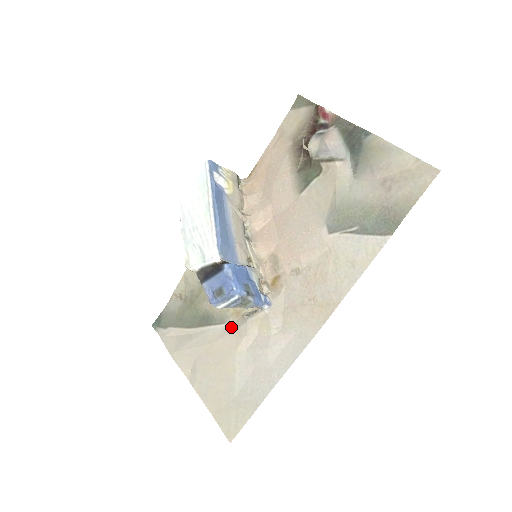
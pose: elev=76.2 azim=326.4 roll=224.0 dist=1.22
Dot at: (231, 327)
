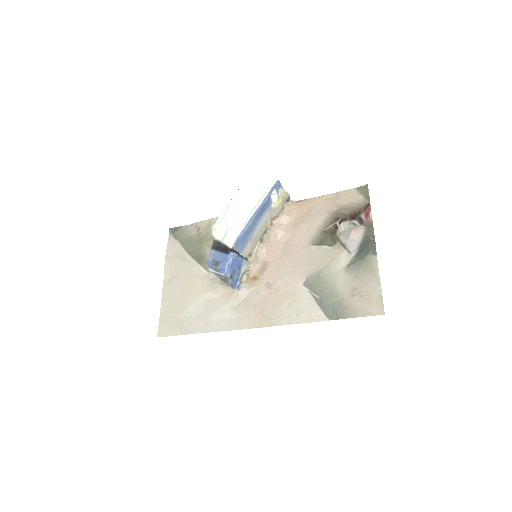
Dot at: (210, 278)
